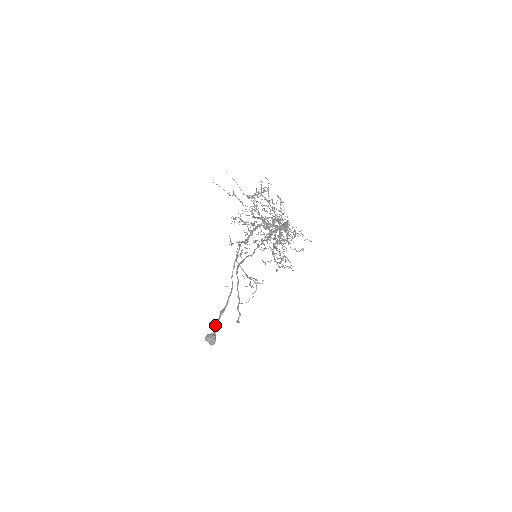
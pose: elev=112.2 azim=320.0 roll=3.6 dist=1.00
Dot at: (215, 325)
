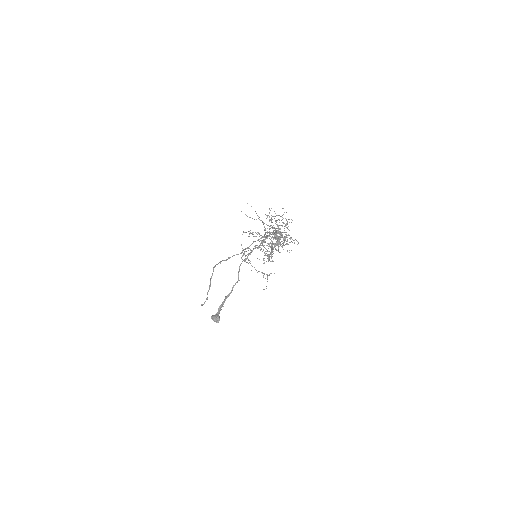
Dot at: (220, 308)
